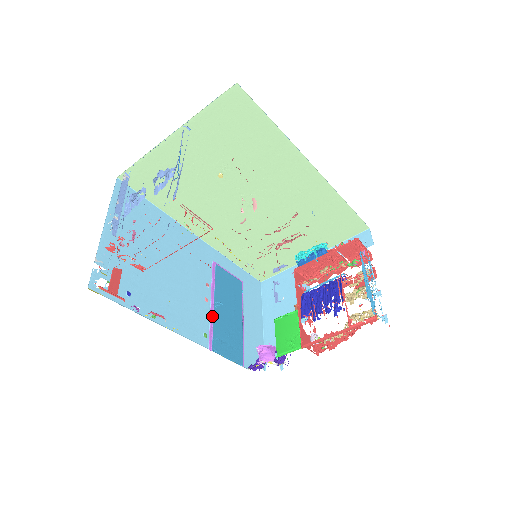
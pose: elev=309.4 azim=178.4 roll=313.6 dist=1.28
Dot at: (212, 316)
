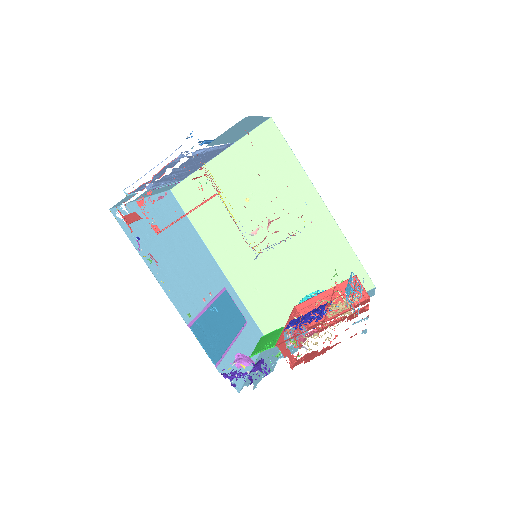
Dot at: (203, 311)
